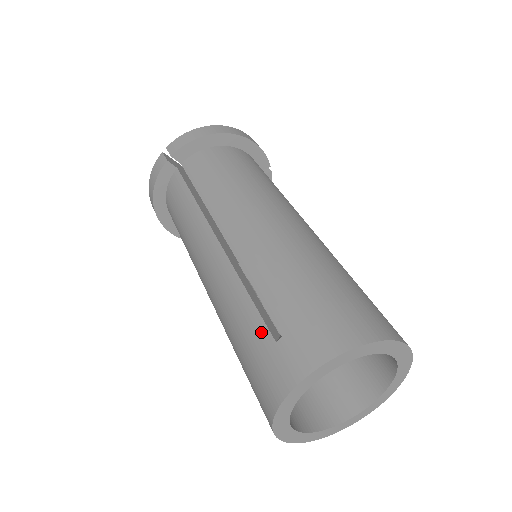
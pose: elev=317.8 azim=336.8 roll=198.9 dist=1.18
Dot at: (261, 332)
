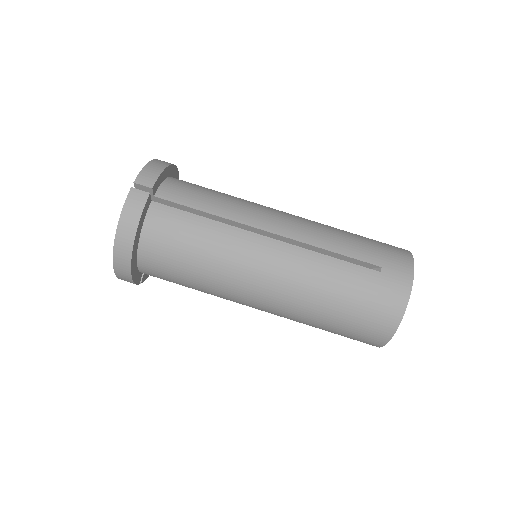
Dot at: occluded
